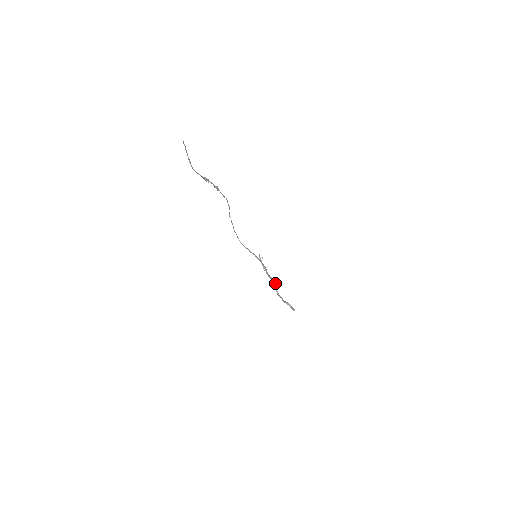
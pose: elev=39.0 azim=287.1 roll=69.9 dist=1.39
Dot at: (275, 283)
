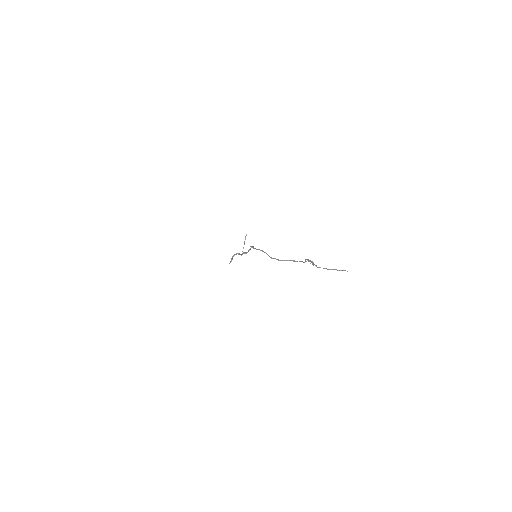
Dot at: (239, 254)
